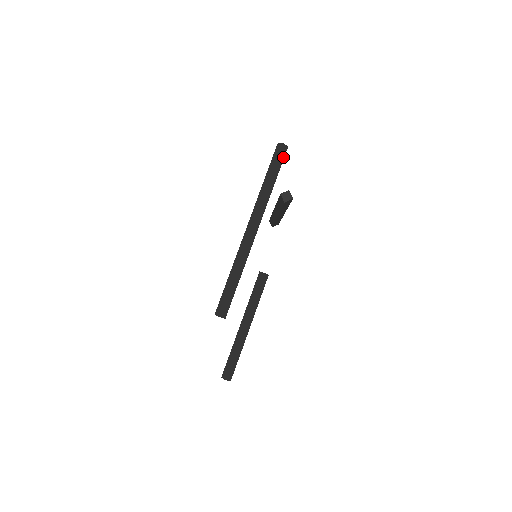
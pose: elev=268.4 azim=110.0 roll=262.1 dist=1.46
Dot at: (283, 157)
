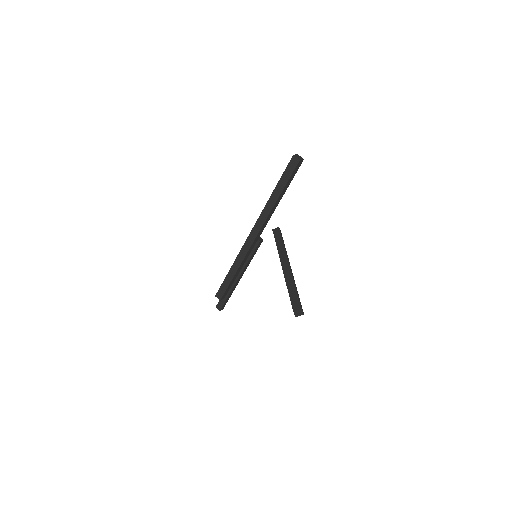
Dot at: (297, 170)
